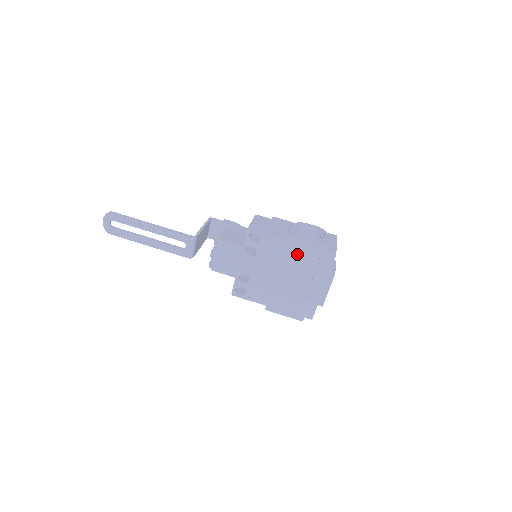
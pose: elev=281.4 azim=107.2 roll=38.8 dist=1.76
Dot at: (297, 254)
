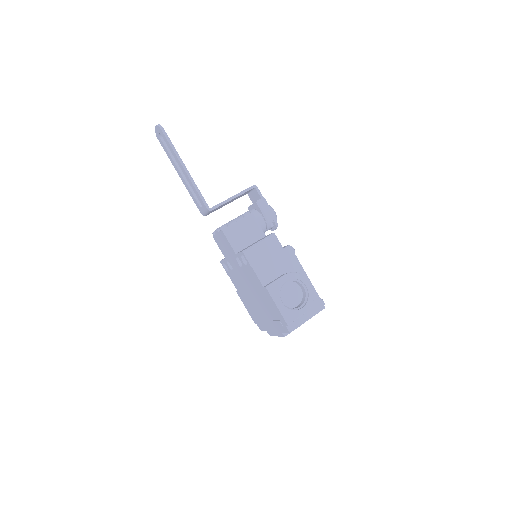
Dot at: (266, 301)
